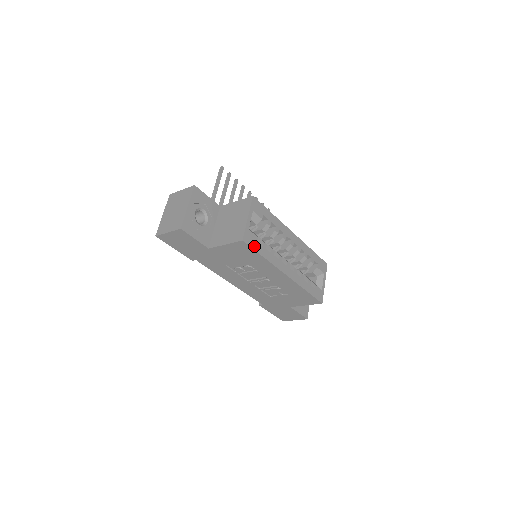
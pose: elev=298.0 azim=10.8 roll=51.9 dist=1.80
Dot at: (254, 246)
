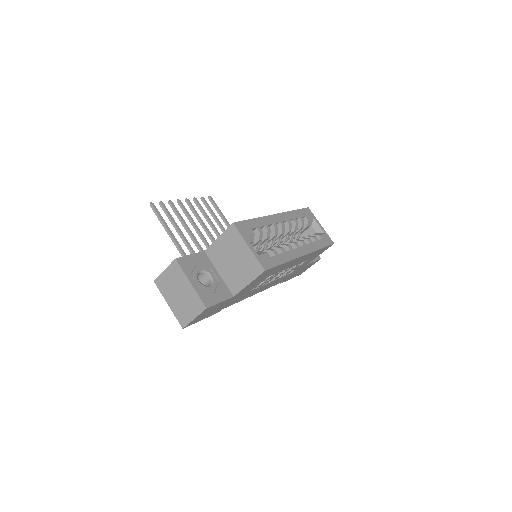
Dot at: (273, 264)
